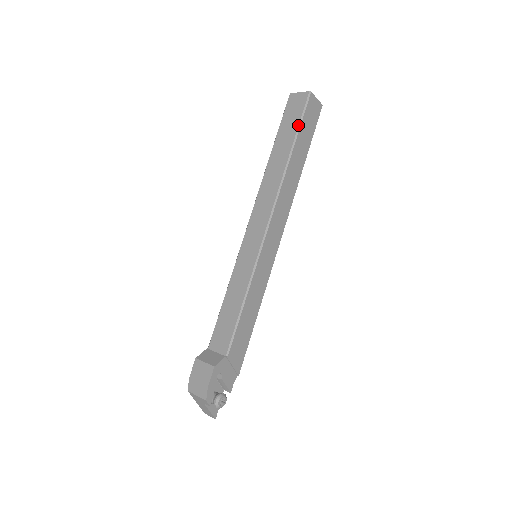
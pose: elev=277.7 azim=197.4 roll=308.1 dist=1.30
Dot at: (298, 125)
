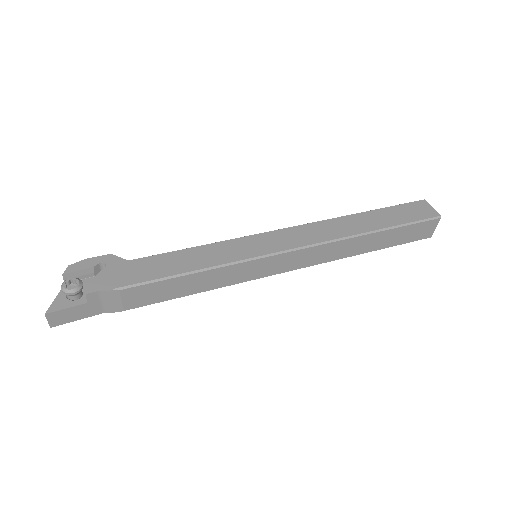
Dot at: (389, 207)
